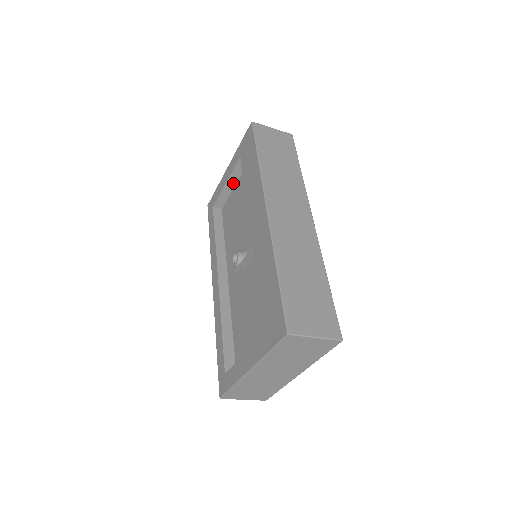
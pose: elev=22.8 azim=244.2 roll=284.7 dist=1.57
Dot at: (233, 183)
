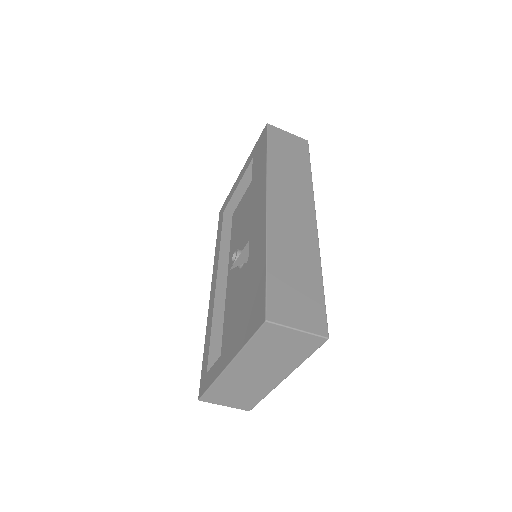
Dot at: (245, 187)
